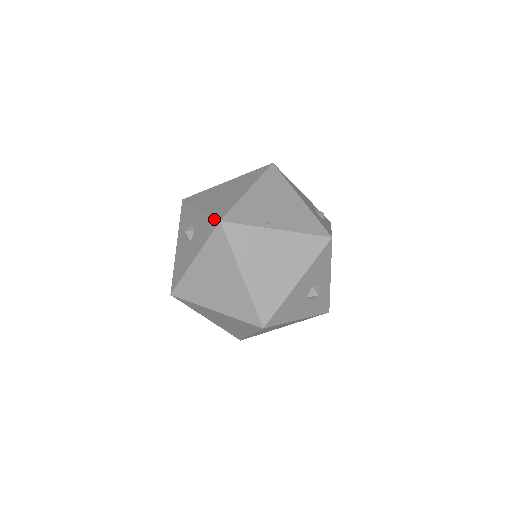
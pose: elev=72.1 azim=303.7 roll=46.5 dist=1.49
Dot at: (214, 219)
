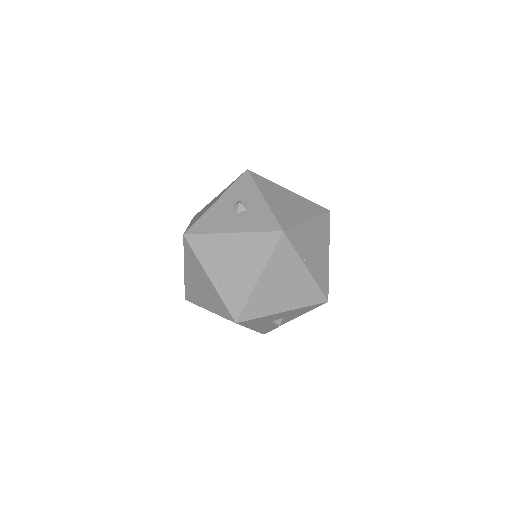
Dot at: (278, 223)
